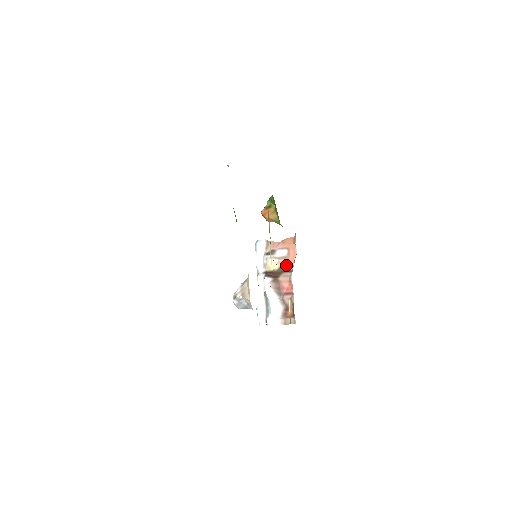
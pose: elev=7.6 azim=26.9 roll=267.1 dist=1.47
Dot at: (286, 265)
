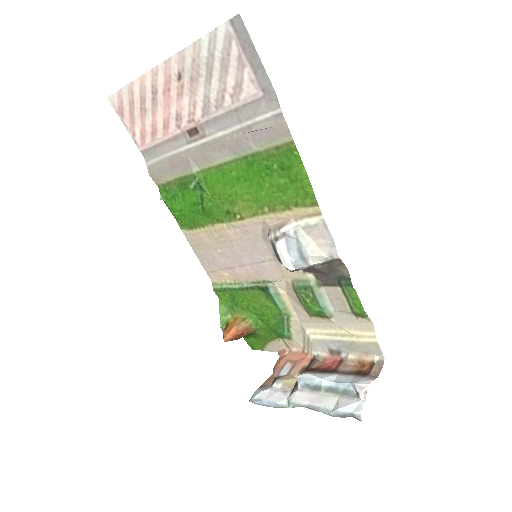
Dot at: (303, 365)
